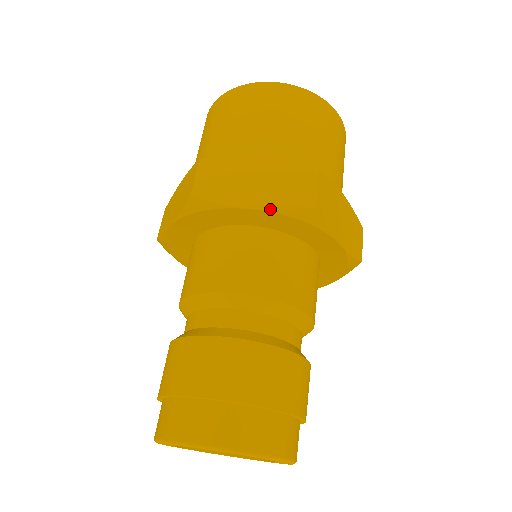
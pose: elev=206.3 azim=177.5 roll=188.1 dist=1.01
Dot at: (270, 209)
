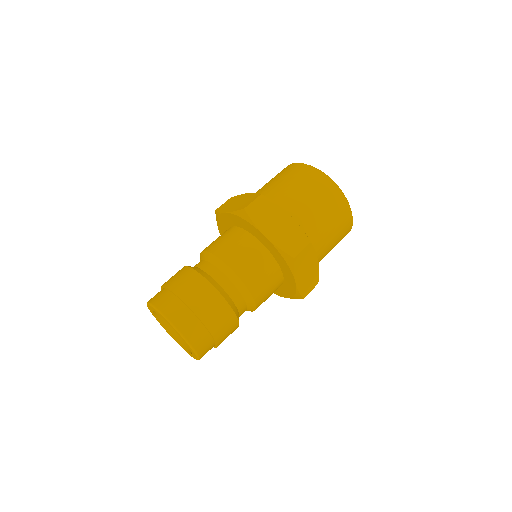
Dot at: (230, 212)
